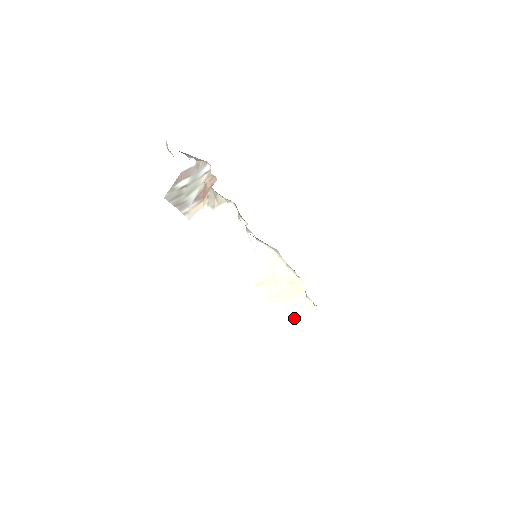
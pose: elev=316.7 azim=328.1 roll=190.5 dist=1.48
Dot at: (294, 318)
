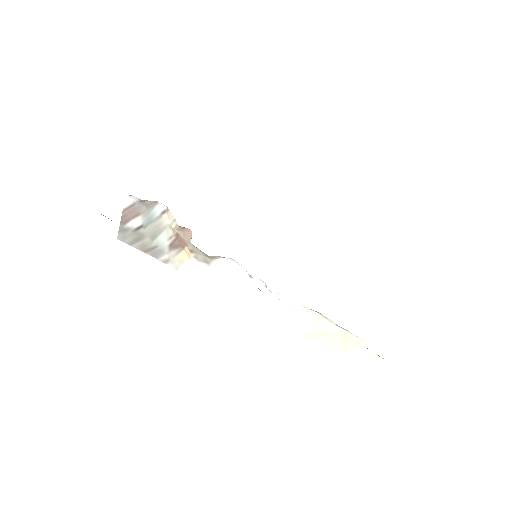
Dot at: (360, 363)
